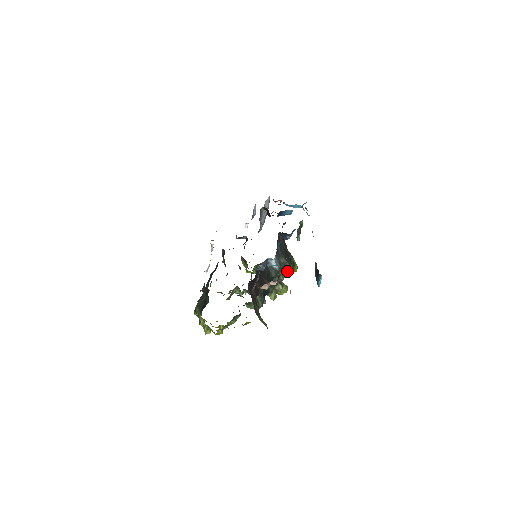
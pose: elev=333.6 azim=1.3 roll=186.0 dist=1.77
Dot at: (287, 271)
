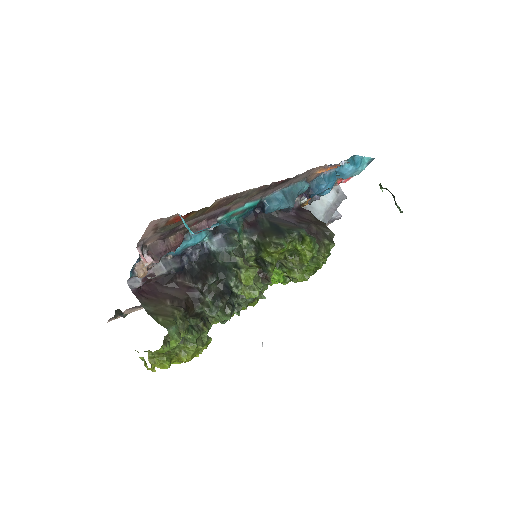
Dot at: (269, 250)
